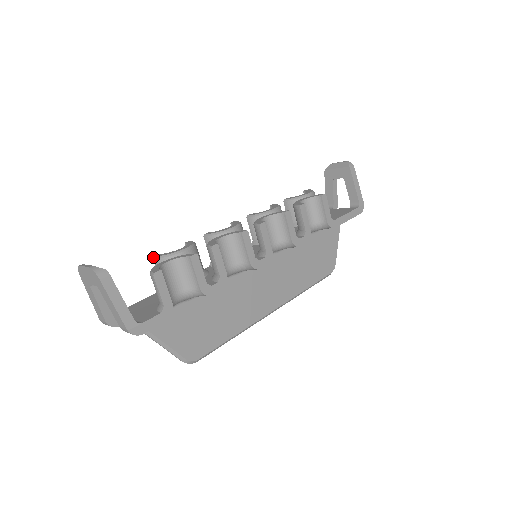
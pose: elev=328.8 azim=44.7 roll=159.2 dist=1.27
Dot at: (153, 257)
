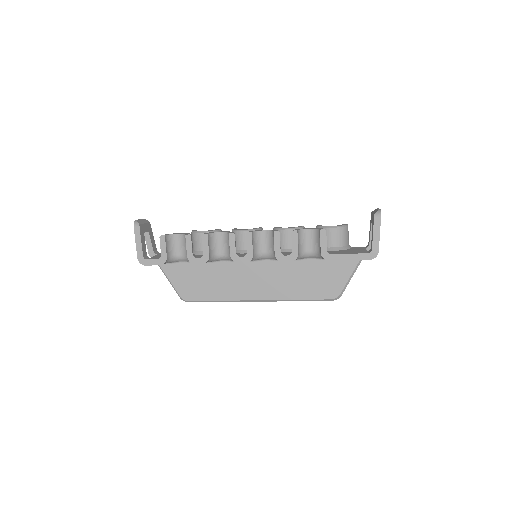
Dot at: (192, 230)
